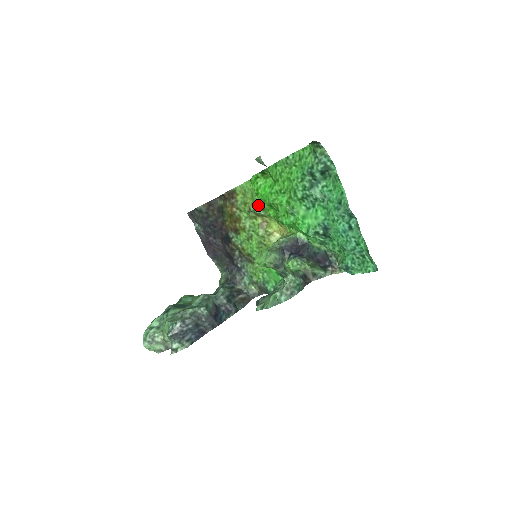
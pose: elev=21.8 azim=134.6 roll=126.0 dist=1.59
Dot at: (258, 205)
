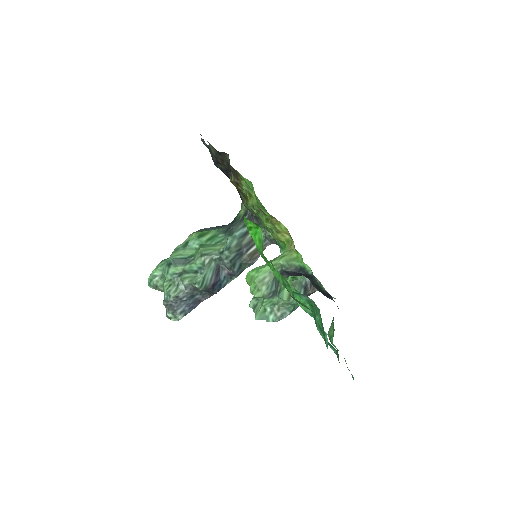
Dot at: (262, 210)
